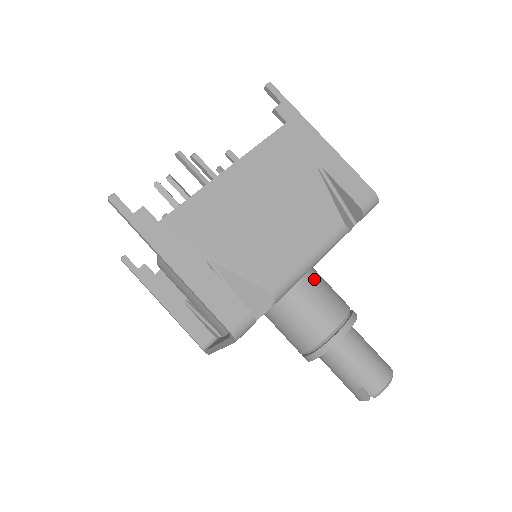
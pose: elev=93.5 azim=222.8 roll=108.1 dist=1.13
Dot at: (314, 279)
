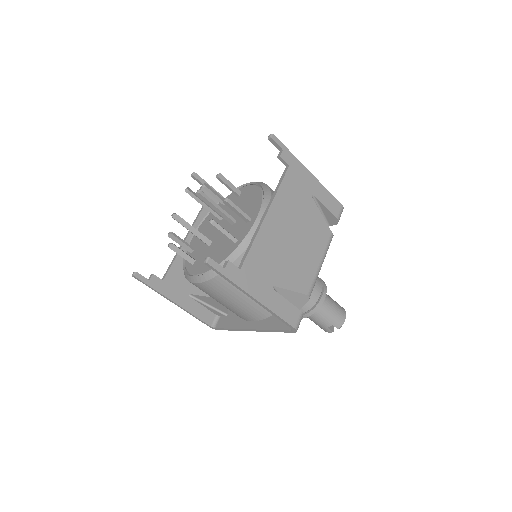
Dot at: occluded
